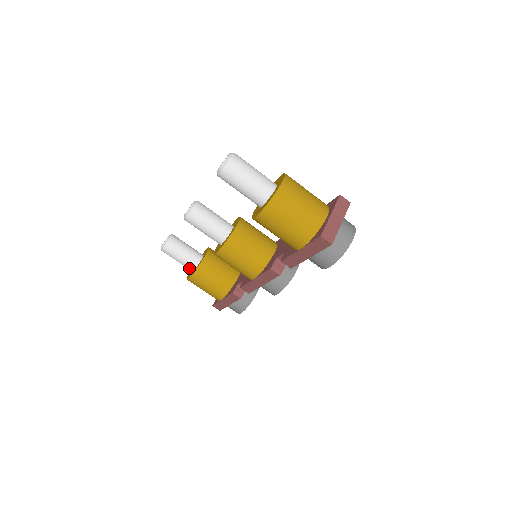
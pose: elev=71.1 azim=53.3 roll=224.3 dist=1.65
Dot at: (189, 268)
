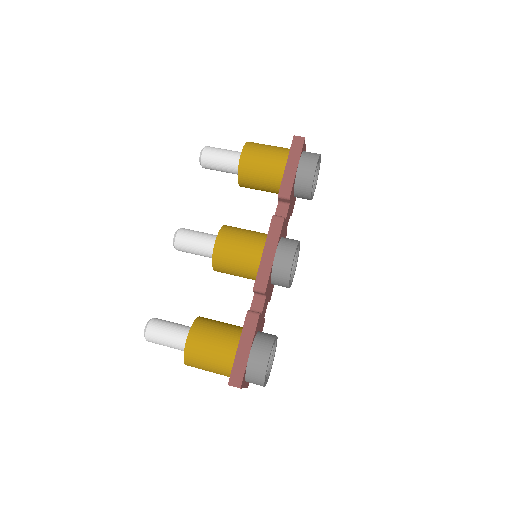
Dot at: (184, 338)
